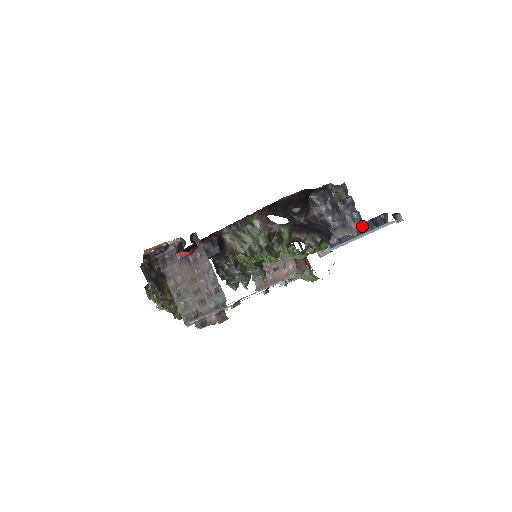
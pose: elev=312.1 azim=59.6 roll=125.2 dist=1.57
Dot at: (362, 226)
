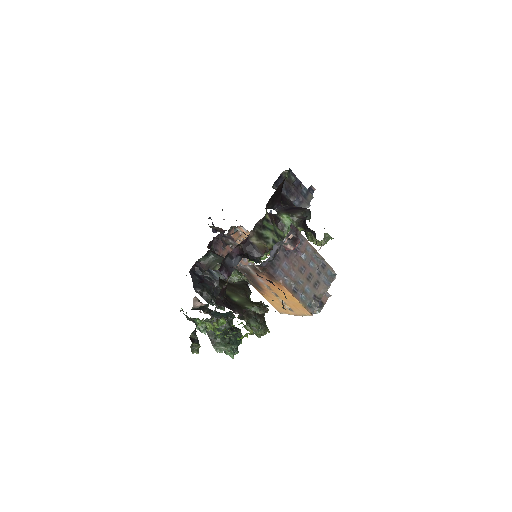
Dot at: (312, 197)
